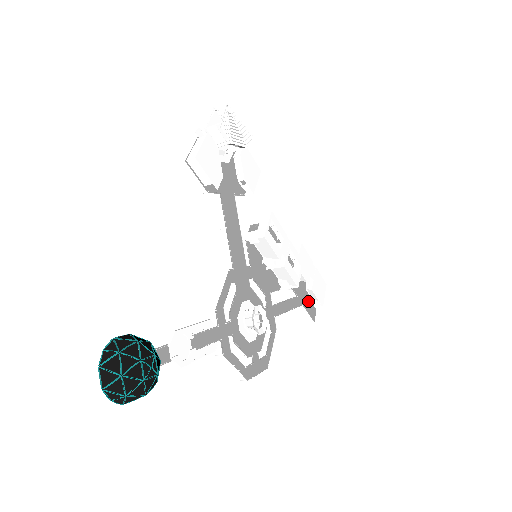
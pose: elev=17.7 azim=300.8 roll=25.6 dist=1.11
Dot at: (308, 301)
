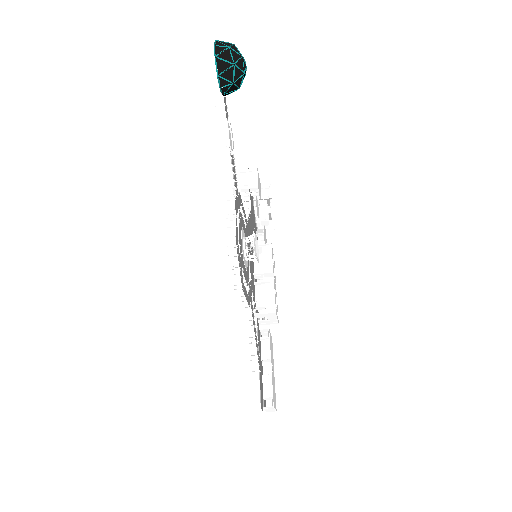
Dot at: (261, 386)
